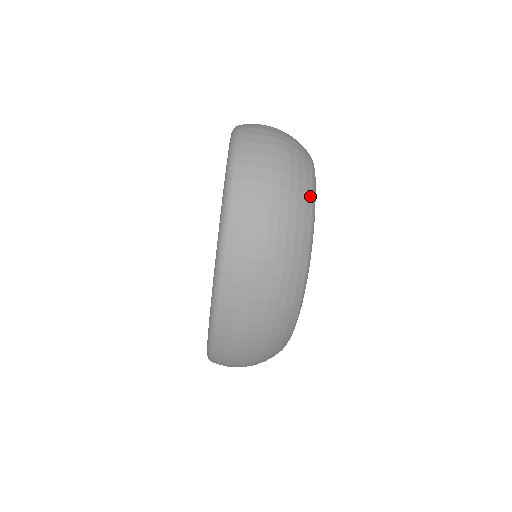
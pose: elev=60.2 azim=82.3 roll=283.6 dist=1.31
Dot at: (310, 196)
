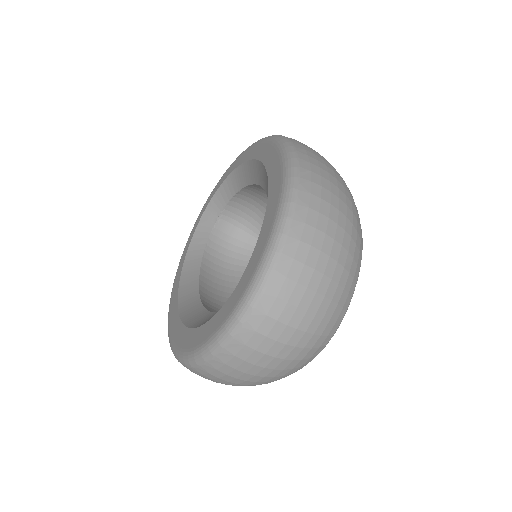
Dot at: (299, 369)
